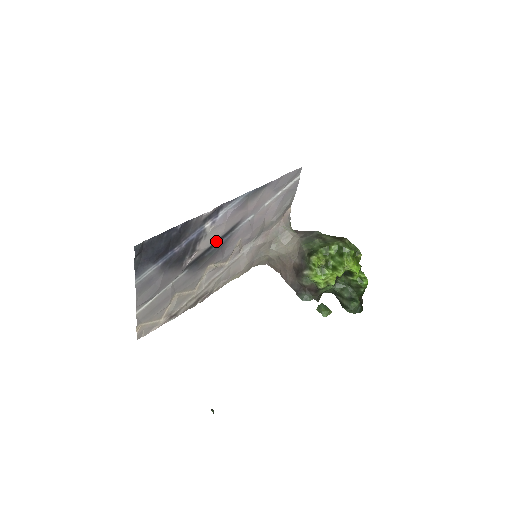
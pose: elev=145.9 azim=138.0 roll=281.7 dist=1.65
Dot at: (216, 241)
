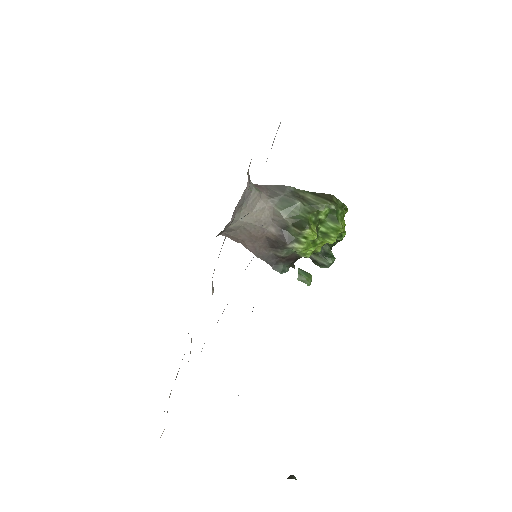
Dot at: occluded
